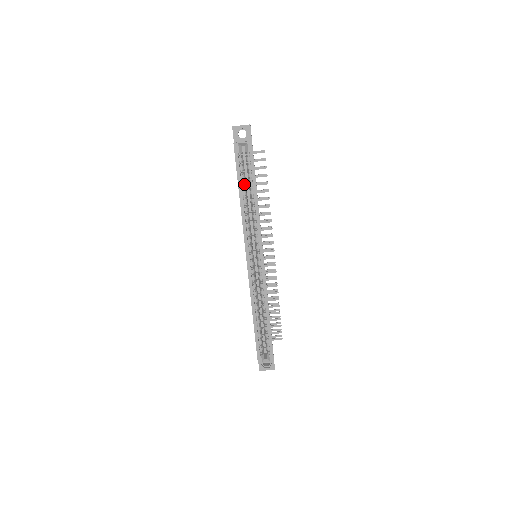
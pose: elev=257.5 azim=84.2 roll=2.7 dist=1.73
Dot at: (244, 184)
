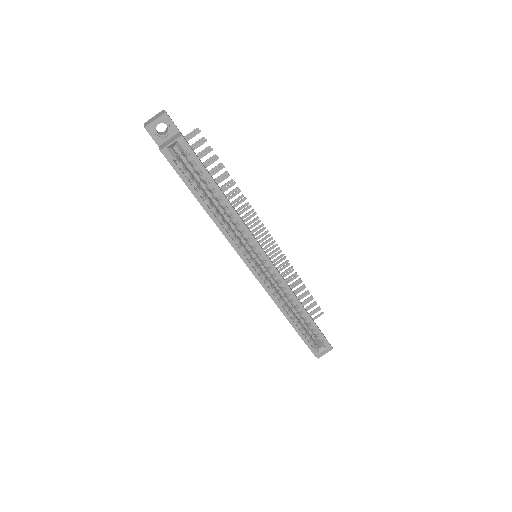
Dot at: (201, 191)
